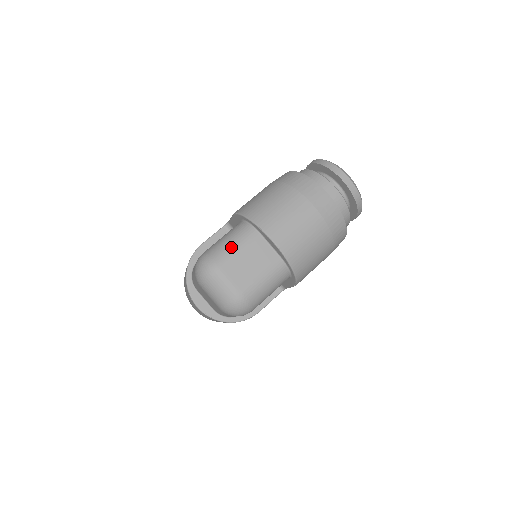
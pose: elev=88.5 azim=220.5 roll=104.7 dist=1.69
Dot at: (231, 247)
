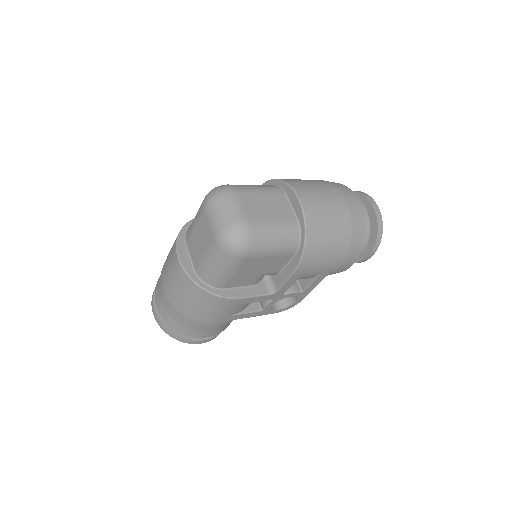
Dot at: (253, 187)
